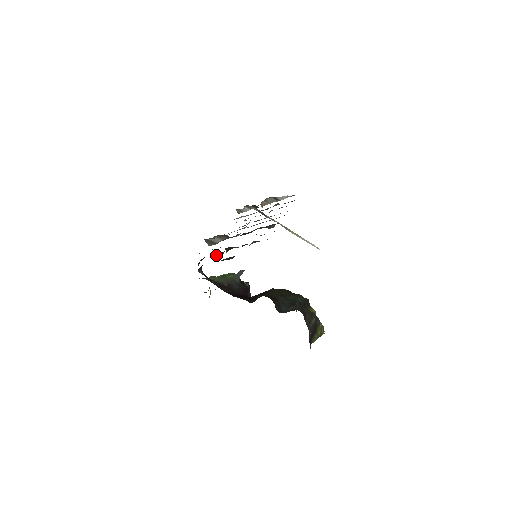
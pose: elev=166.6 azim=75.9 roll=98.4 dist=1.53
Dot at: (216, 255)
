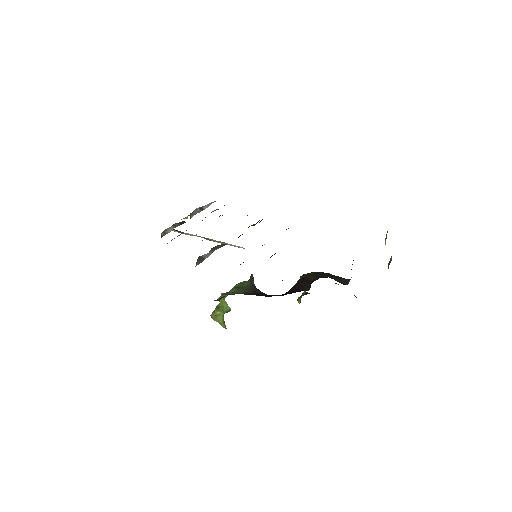
Dot at: occluded
